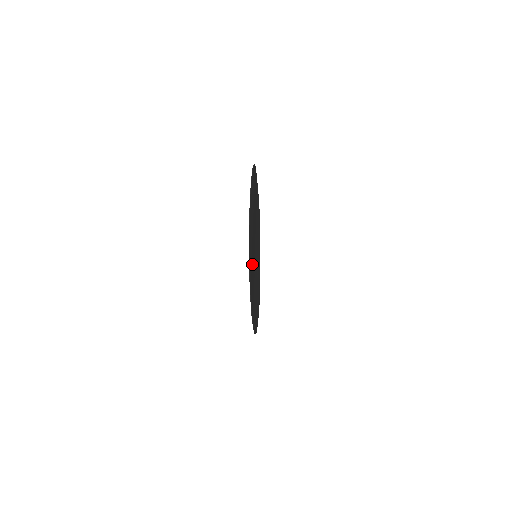
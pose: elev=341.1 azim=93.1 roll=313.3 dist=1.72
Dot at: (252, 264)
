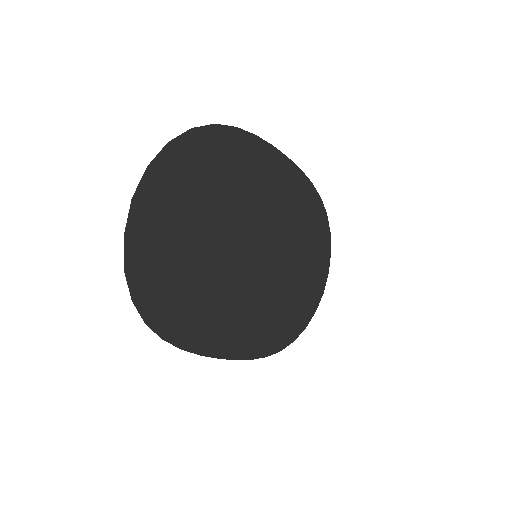
Dot at: (191, 288)
